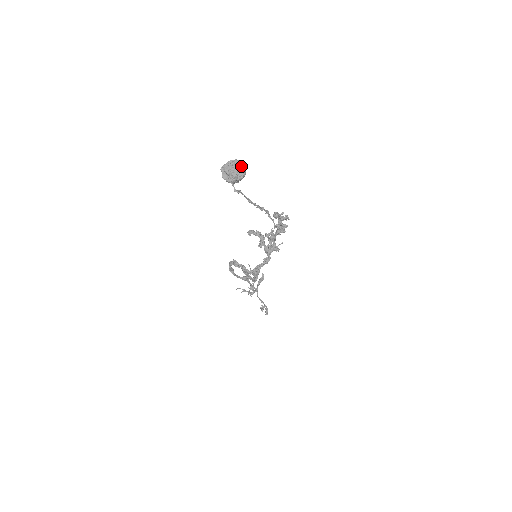
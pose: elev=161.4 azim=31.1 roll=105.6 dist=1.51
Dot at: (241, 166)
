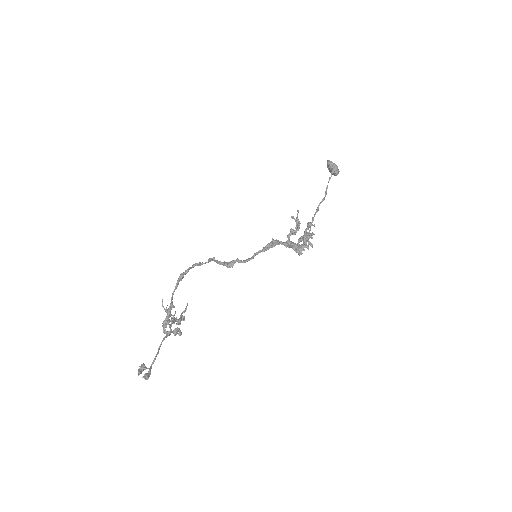
Dot at: occluded
